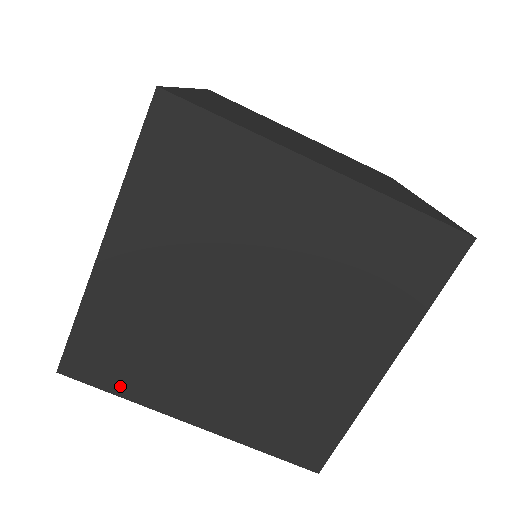
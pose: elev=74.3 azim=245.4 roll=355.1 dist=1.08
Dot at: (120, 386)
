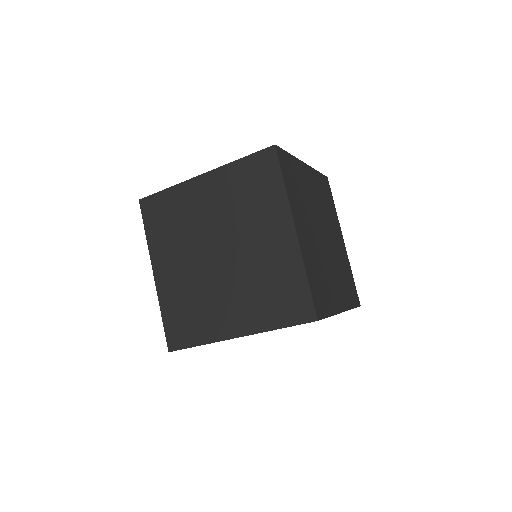
Dot at: occluded
